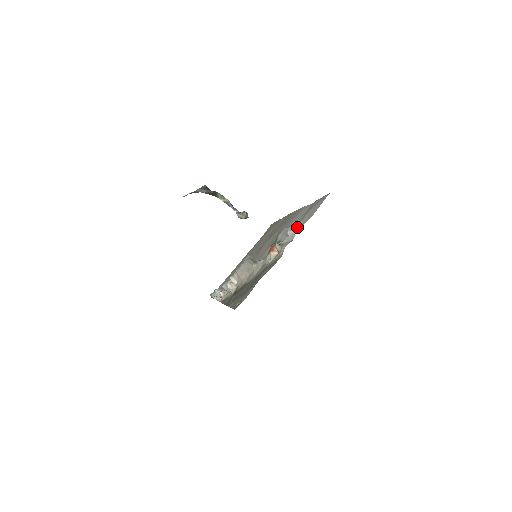
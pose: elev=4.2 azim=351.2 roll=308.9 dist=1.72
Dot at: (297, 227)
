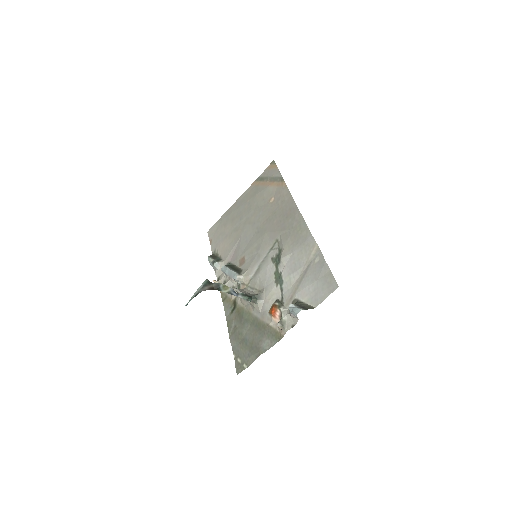
Dot at: (300, 294)
